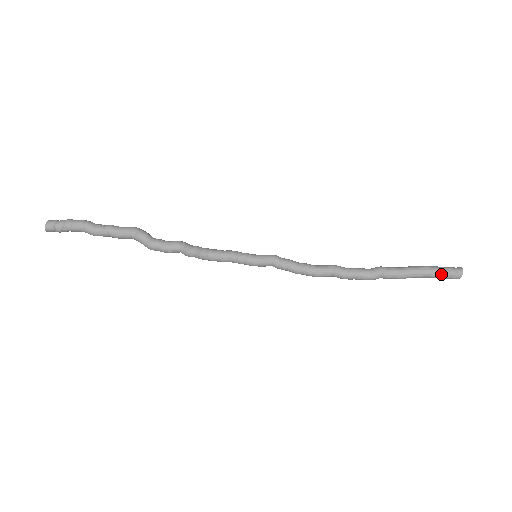
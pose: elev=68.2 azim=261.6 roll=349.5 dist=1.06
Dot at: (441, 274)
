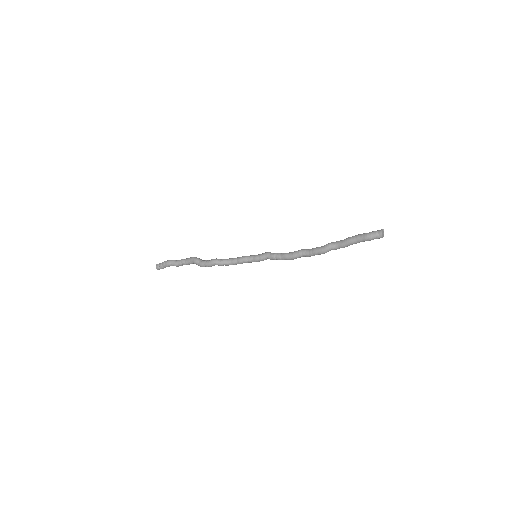
Dot at: (366, 238)
